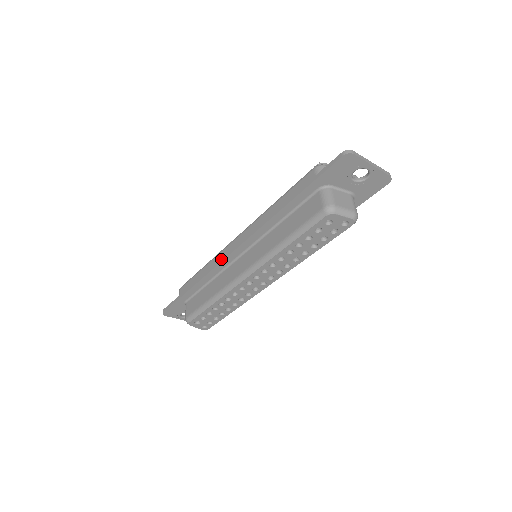
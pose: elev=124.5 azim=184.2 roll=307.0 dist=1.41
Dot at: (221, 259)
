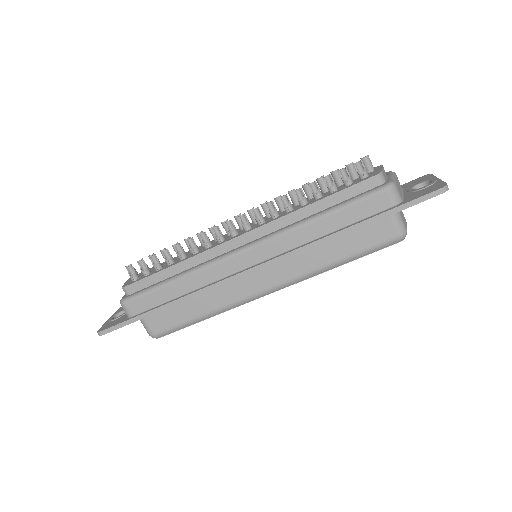
Dot at: (228, 279)
